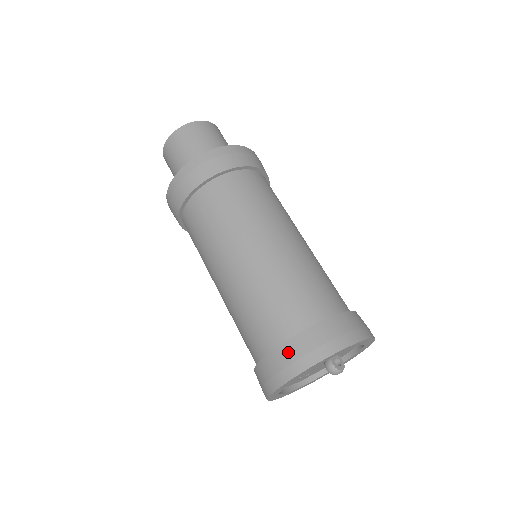
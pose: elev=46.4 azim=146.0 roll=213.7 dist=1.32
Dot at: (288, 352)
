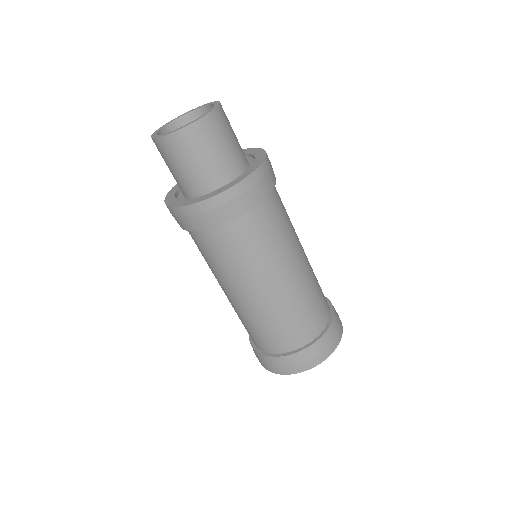
Dot at: (282, 363)
